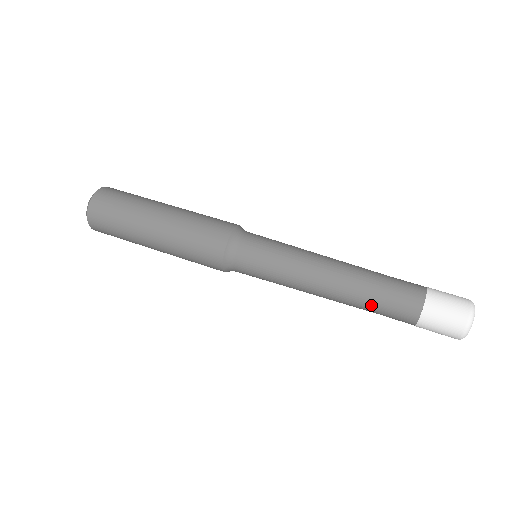
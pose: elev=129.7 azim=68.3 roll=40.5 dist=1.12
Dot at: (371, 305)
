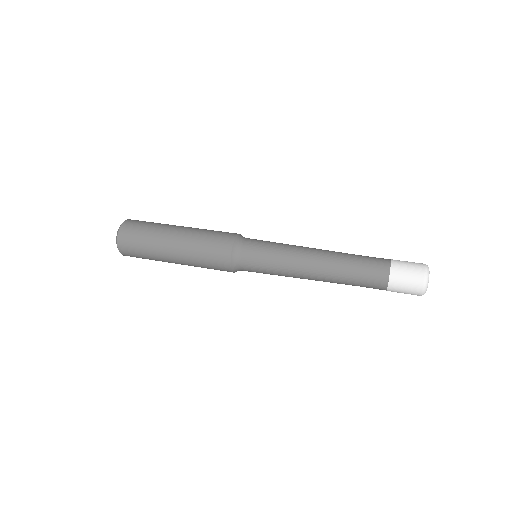
Dot at: (352, 268)
